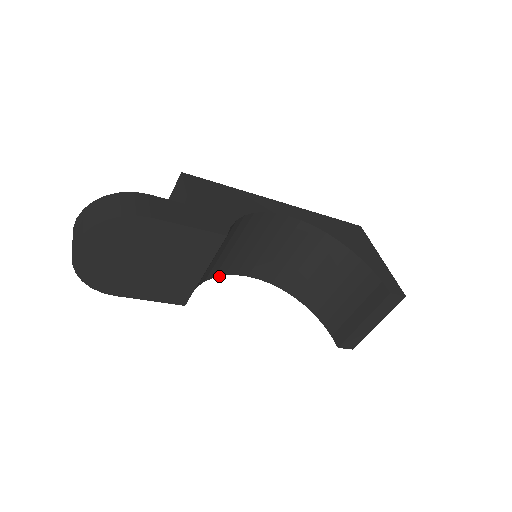
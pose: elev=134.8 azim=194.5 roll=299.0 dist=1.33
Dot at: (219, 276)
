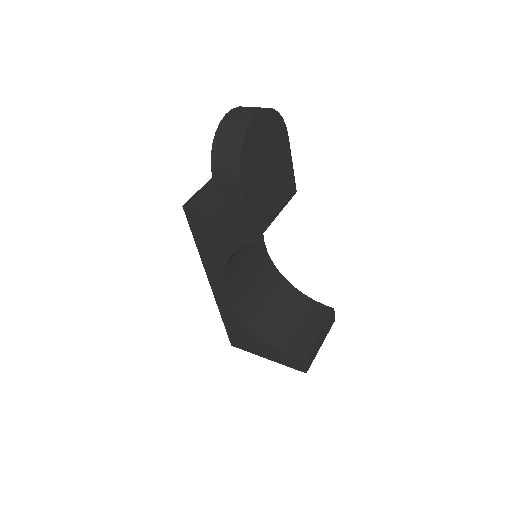
Dot at: (224, 268)
